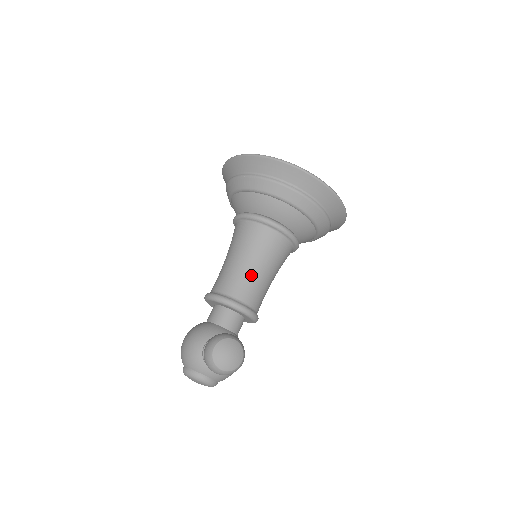
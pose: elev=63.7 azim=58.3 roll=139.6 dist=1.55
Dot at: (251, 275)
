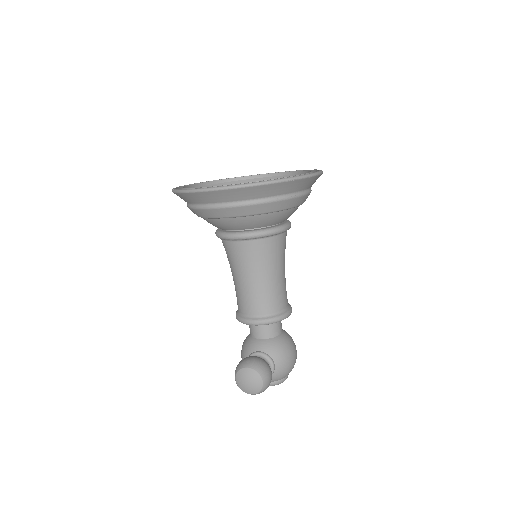
Dot at: (248, 289)
